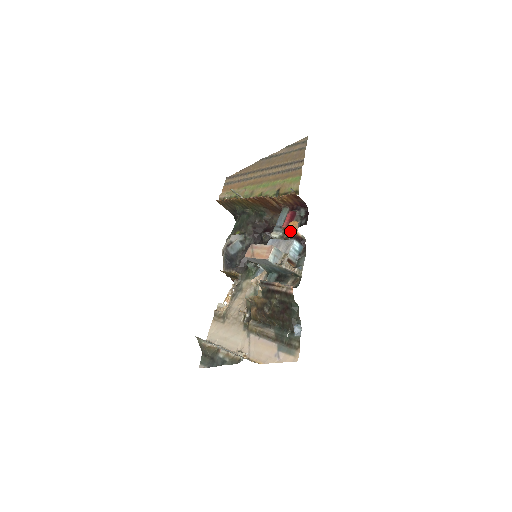
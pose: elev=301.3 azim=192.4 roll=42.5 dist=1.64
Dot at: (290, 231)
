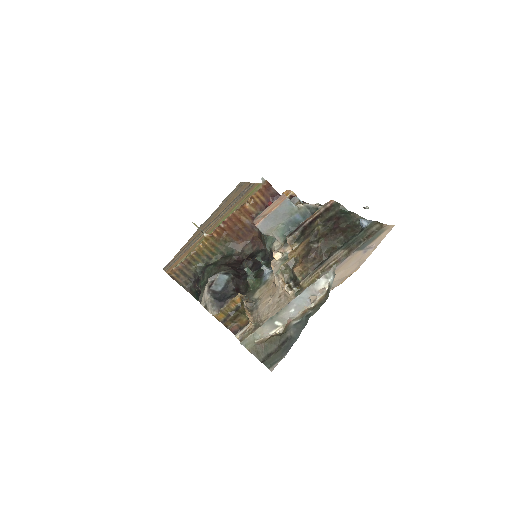
Dot at: occluded
